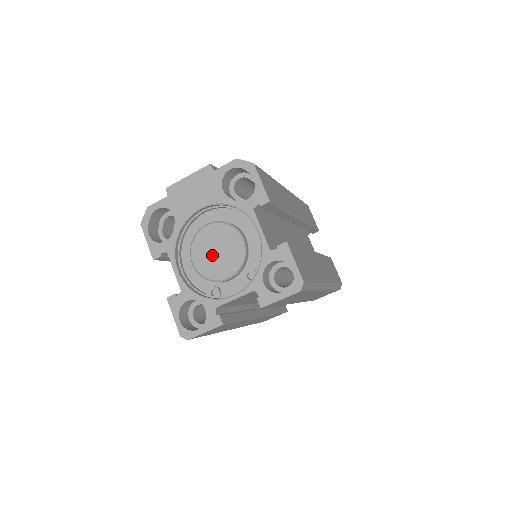
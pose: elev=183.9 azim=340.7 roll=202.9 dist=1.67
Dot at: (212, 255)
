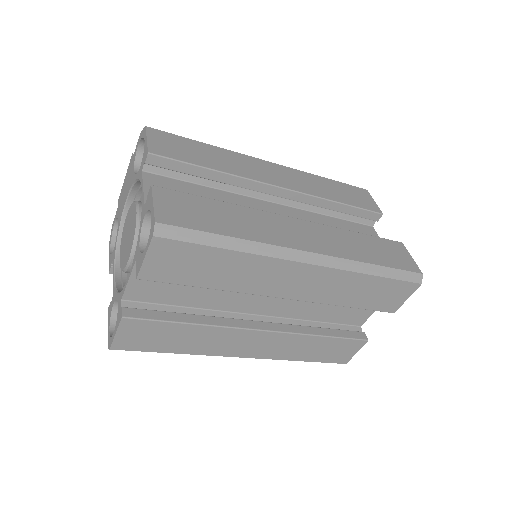
Dot at: (126, 242)
